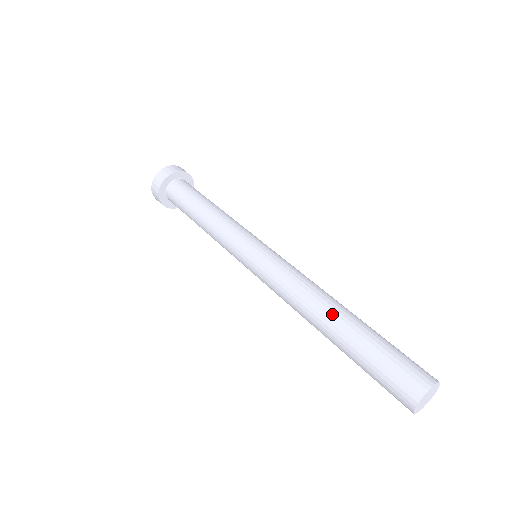
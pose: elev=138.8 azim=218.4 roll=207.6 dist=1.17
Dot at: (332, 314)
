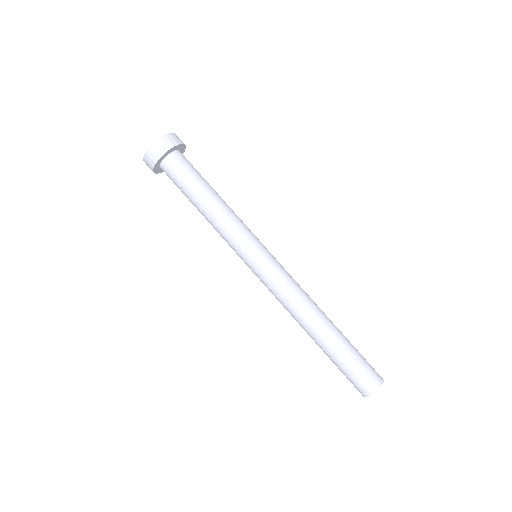
Dot at: (315, 333)
